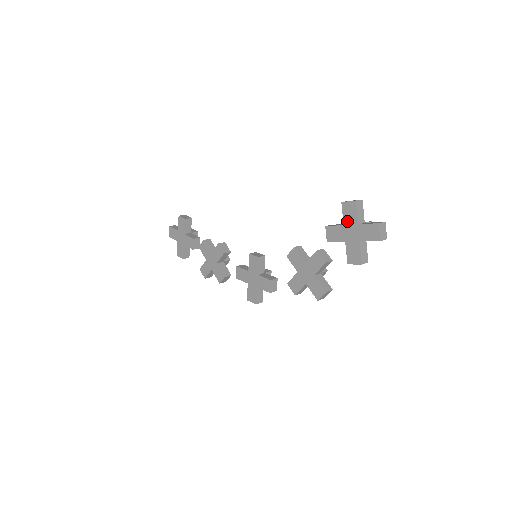
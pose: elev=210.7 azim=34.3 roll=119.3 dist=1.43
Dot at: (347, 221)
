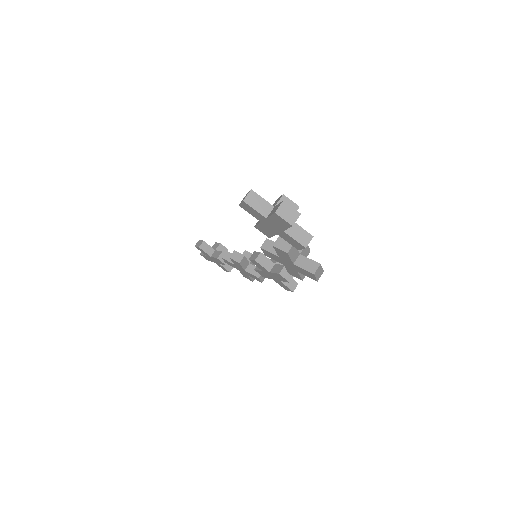
Dot at: (258, 219)
